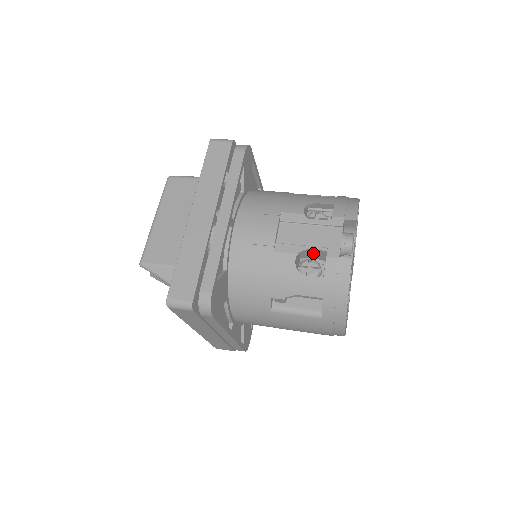
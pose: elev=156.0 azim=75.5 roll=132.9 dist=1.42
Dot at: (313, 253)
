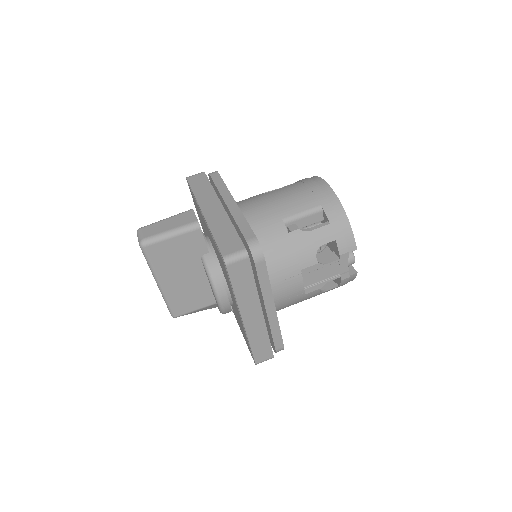
Dot at: occluded
